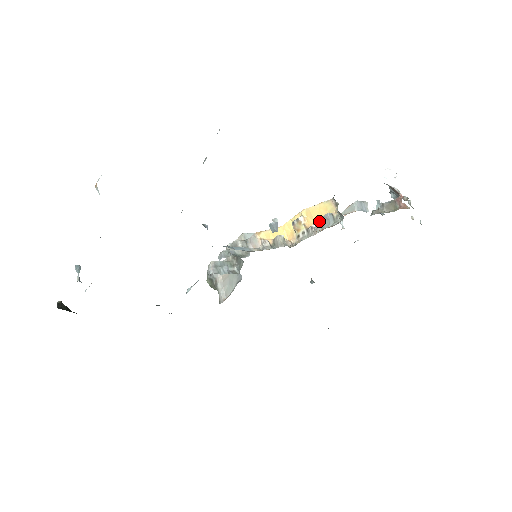
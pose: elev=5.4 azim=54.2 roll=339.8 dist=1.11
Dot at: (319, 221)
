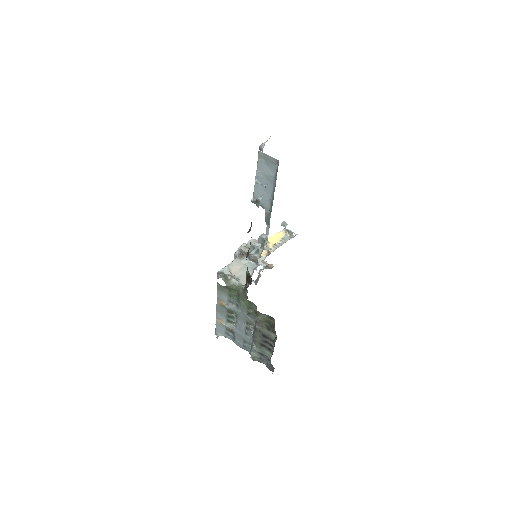
Dot at: (281, 239)
